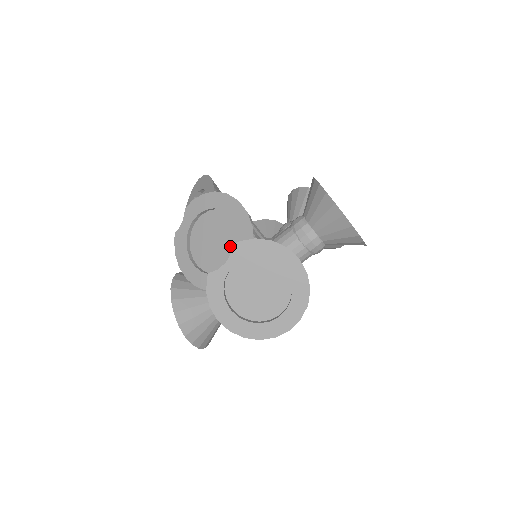
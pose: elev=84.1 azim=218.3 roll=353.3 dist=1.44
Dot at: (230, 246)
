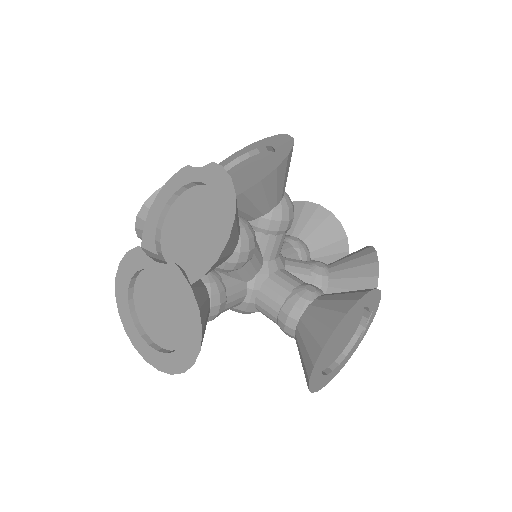
Dot at: (187, 251)
